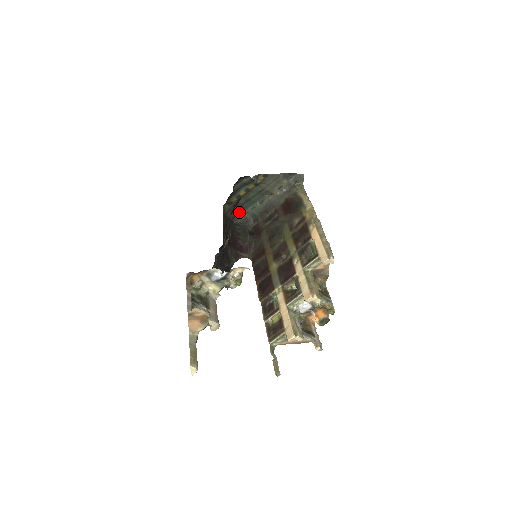
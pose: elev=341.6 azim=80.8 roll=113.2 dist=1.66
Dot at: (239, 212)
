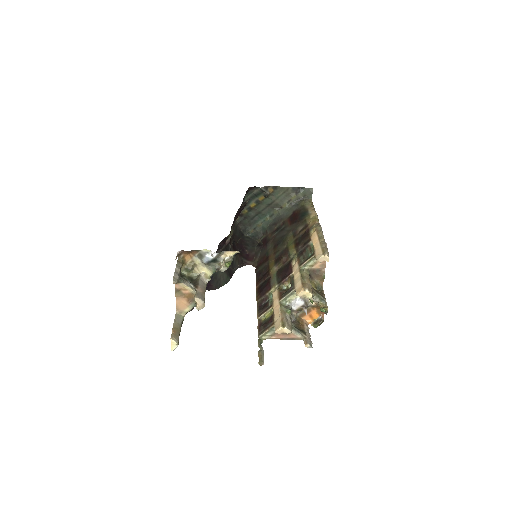
Dot at: (250, 225)
